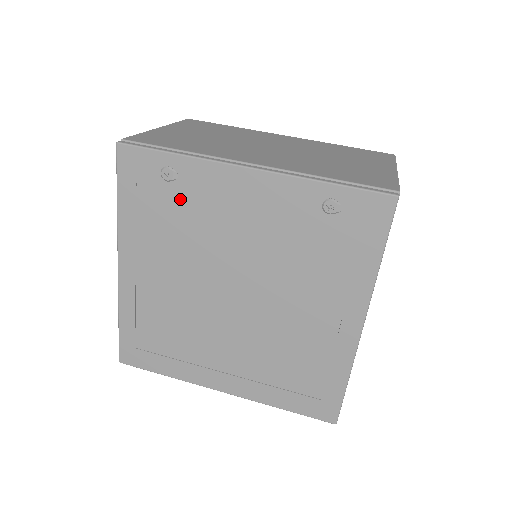
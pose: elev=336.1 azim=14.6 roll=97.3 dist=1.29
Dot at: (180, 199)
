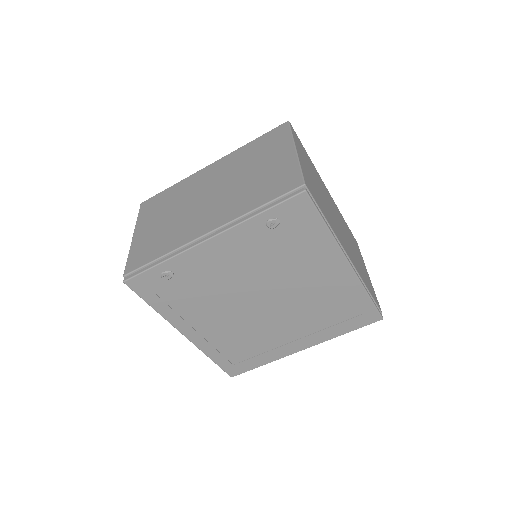
Dot at: (185, 281)
